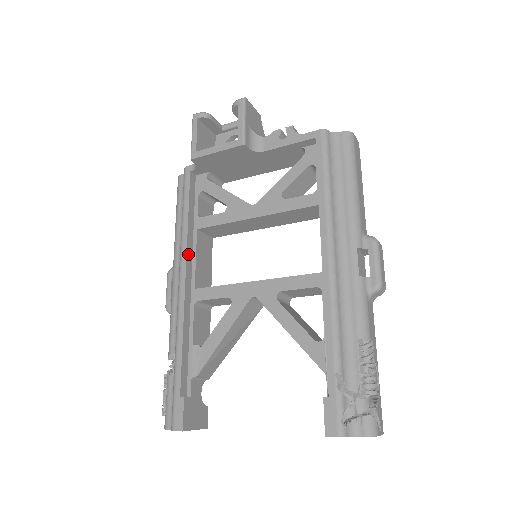
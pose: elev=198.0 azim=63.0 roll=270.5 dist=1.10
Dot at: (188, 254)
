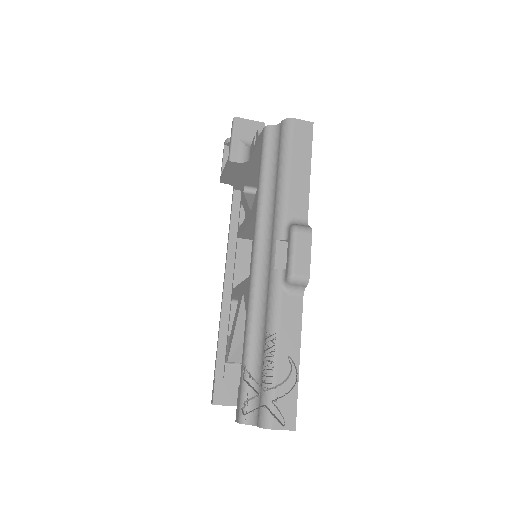
Dot at: (229, 260)
